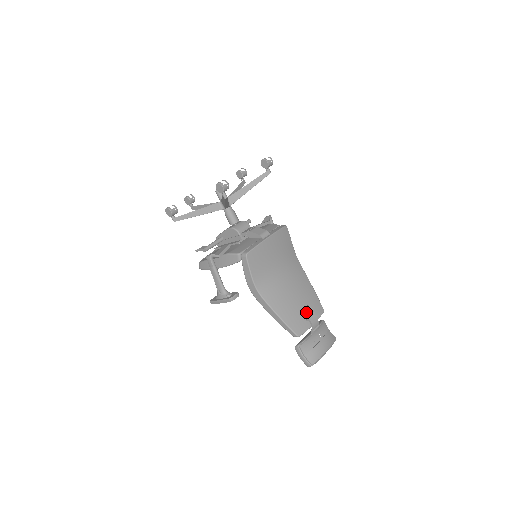
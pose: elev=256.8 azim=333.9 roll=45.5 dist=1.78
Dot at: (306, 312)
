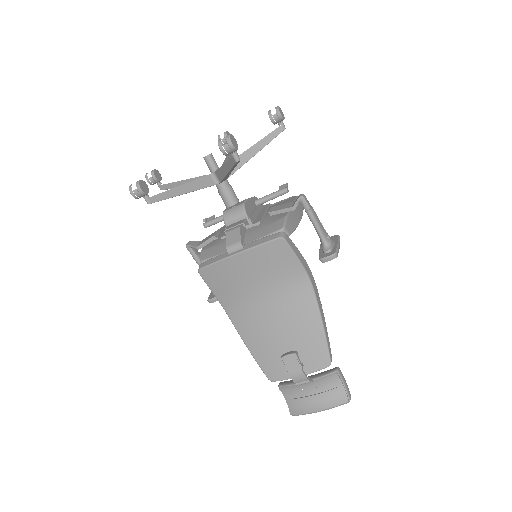
Dot at: (285, 361)
